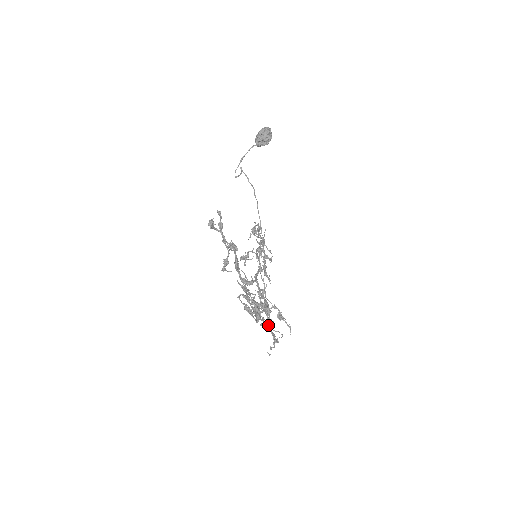
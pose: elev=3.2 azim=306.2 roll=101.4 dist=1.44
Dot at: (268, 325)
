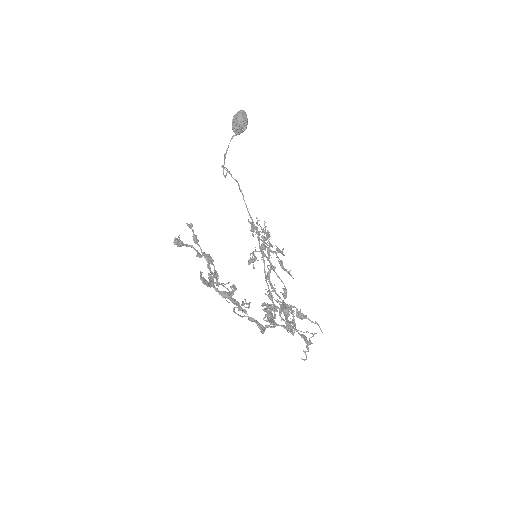
Dot at: occluded
